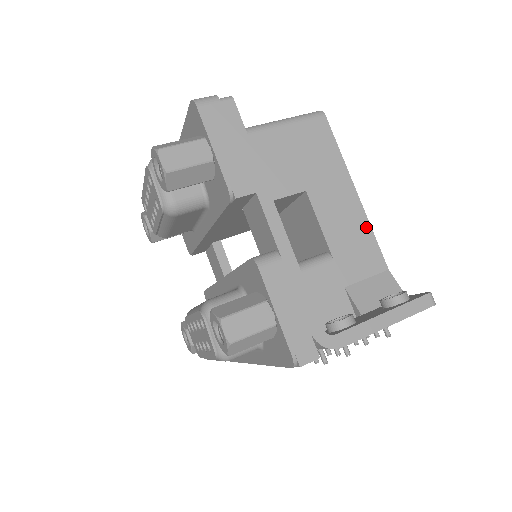
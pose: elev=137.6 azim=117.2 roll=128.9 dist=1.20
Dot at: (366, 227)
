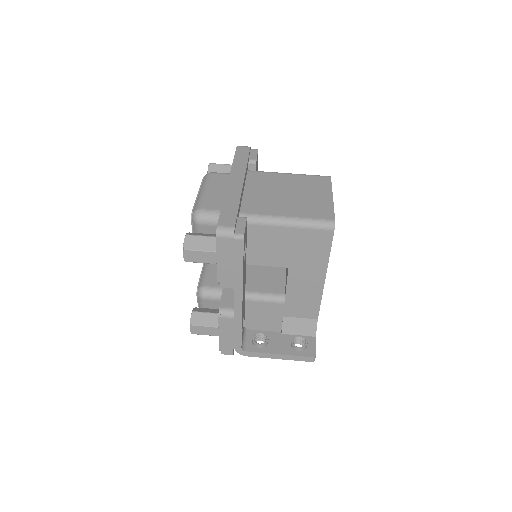
Dot at: (318, 297)
